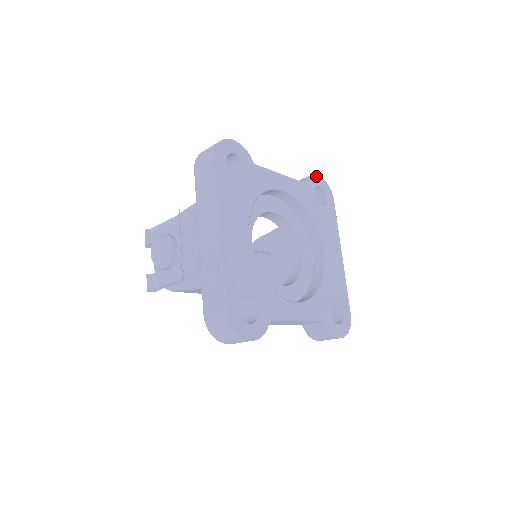
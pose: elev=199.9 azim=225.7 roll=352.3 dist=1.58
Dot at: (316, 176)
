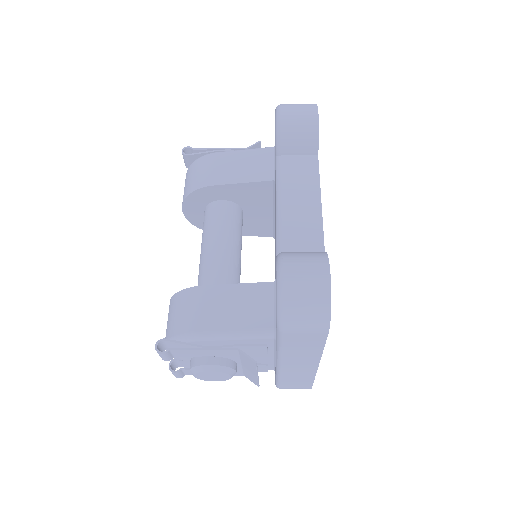
Dot at: (318, 120)
